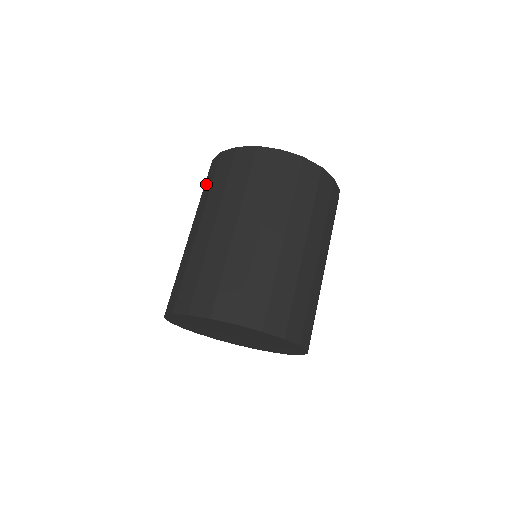
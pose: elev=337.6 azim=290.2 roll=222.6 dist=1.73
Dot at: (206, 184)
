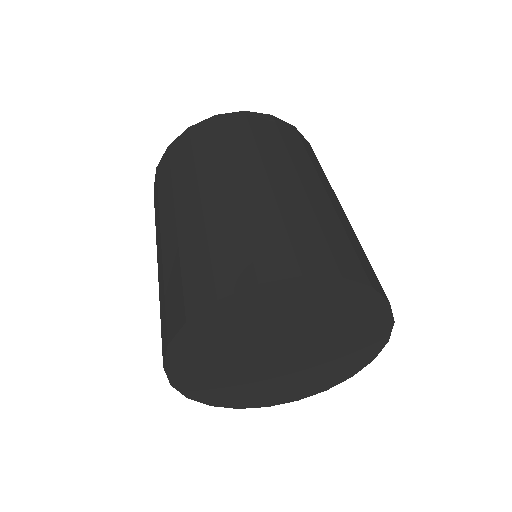
Dot at: (176, 164)
